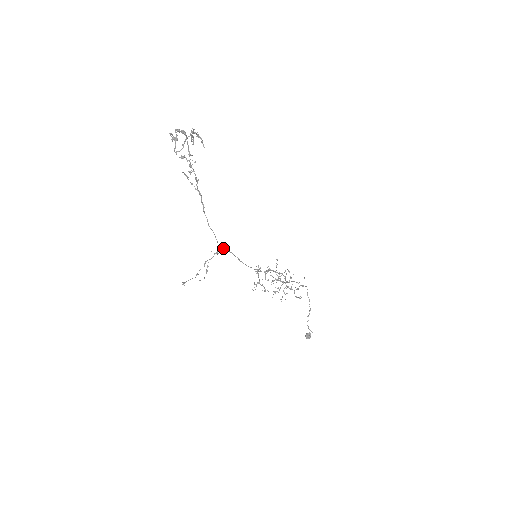
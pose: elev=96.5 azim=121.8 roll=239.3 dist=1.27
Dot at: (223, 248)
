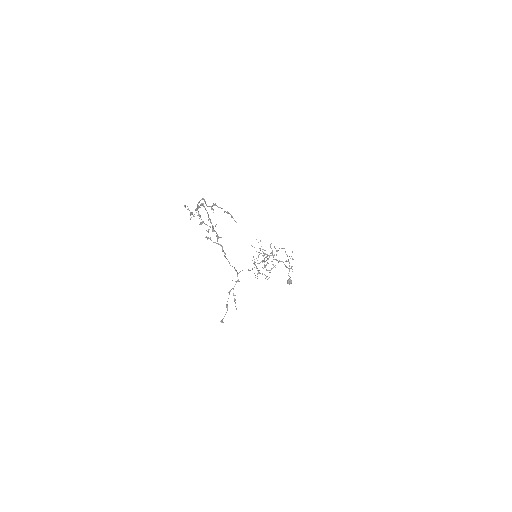
Dot at: occluded
